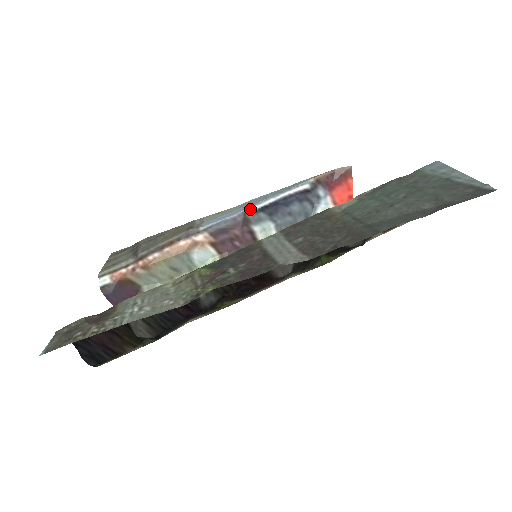
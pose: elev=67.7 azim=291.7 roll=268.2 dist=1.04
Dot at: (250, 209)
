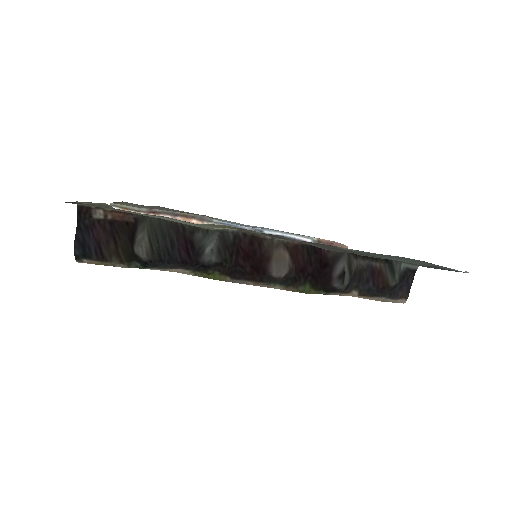
Dot at: (260, 230)
